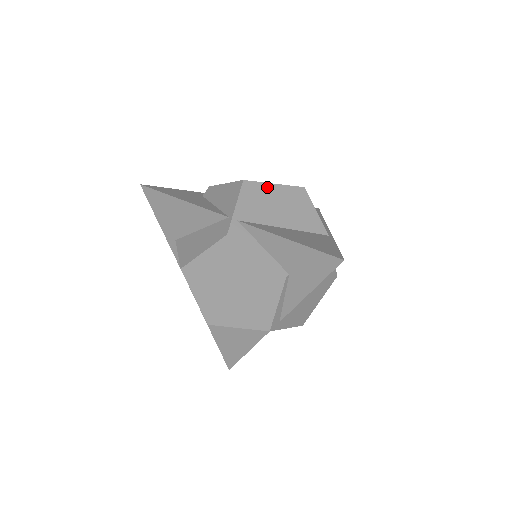
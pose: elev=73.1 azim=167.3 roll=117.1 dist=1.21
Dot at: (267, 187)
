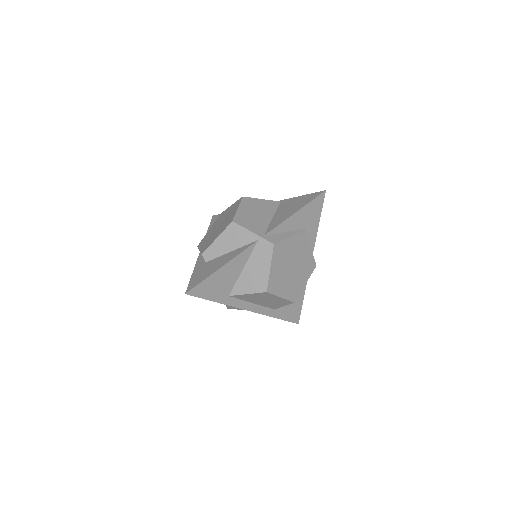
Dot at: (240, 213)
